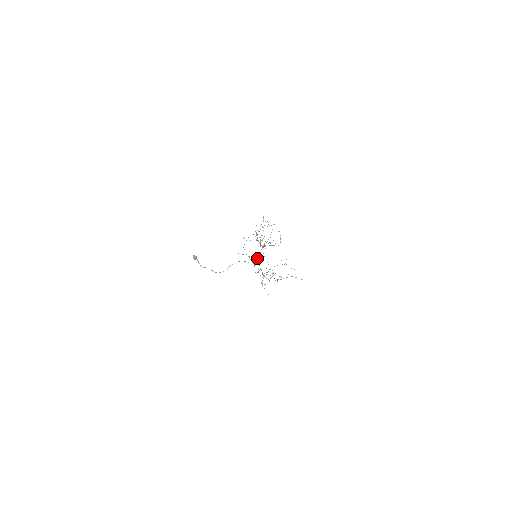
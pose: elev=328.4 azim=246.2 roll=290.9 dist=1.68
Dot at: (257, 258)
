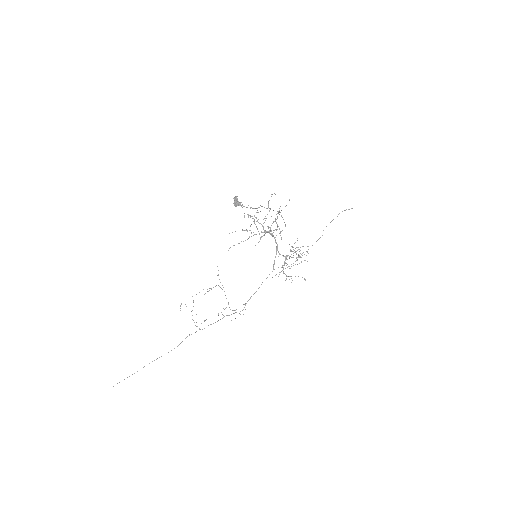
Dot at: (218, 314)
